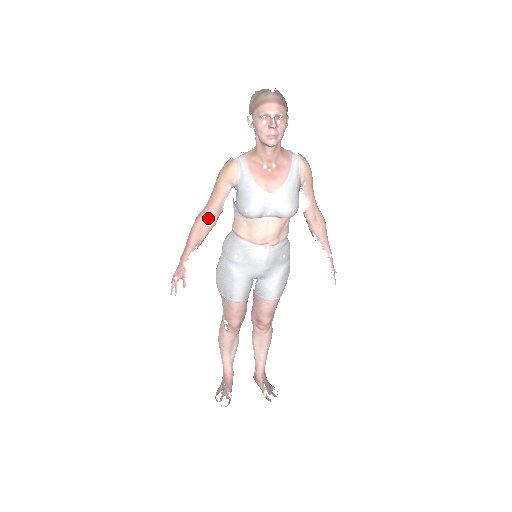
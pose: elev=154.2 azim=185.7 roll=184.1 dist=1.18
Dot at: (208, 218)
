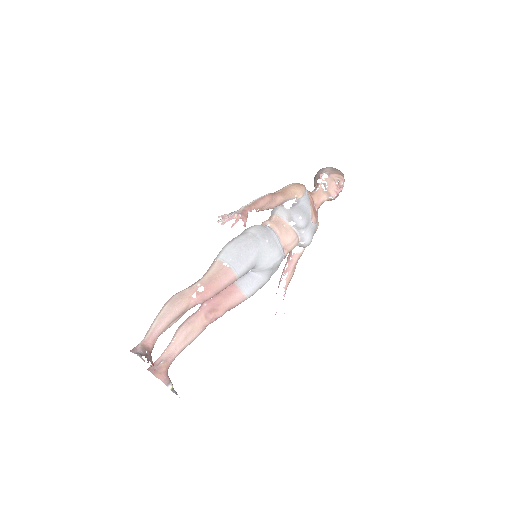
Dot at: (276, 200)
